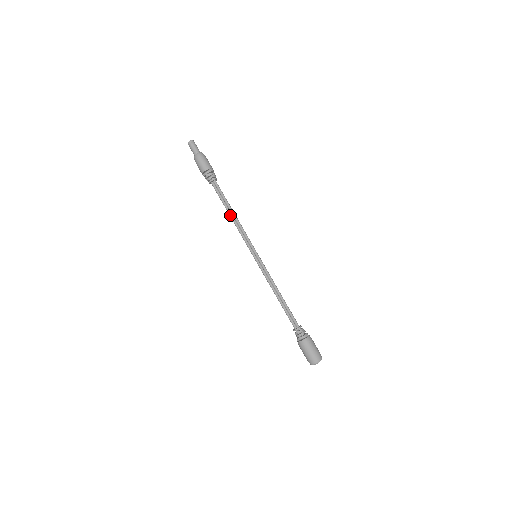
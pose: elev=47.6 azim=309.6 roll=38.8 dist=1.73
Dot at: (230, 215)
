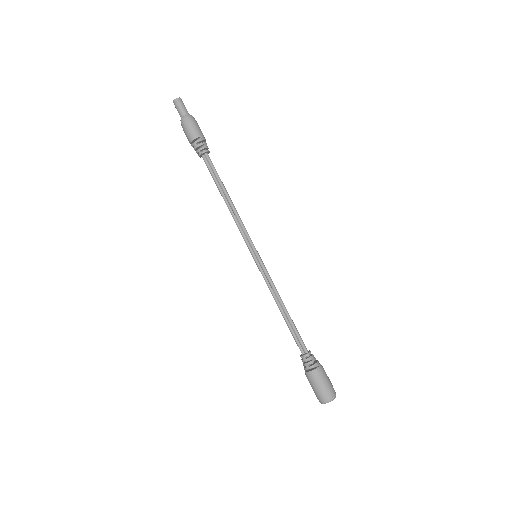
Dot at: (224, 200)
